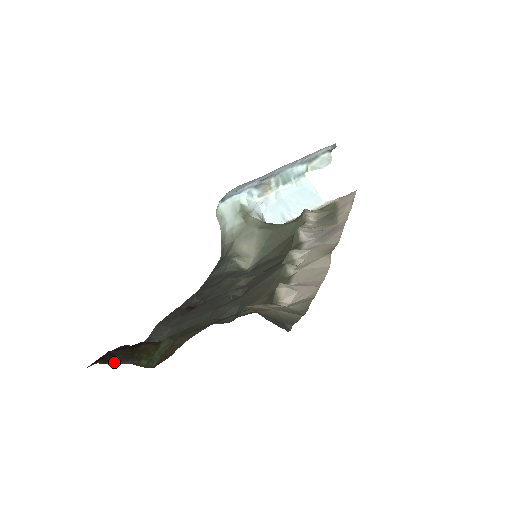
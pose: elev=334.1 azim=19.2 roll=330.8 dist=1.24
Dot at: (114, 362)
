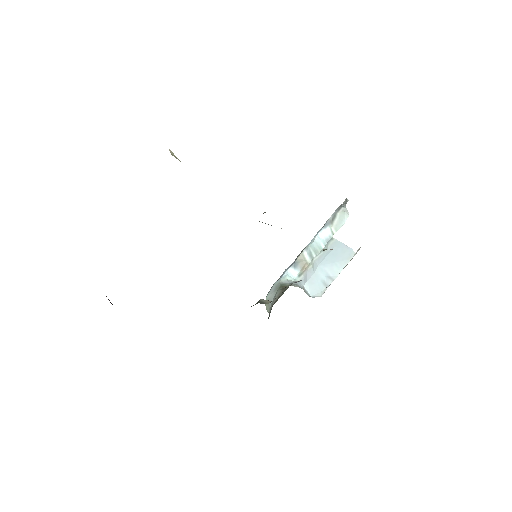
Dot at: occluded
